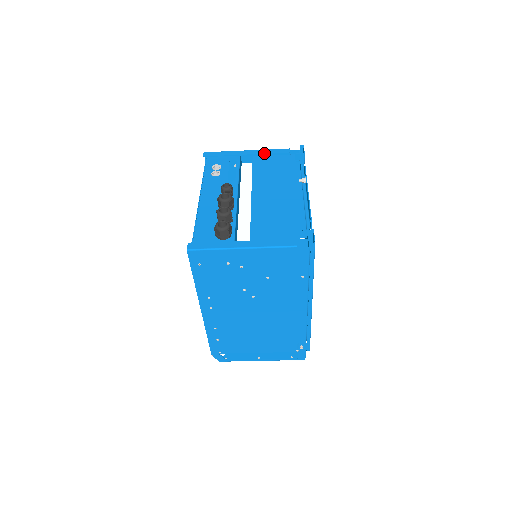
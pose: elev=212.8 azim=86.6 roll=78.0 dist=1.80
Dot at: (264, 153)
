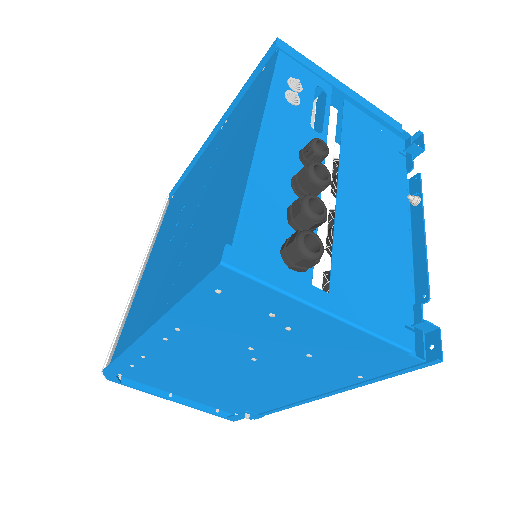
Dot at: (369, 108)
